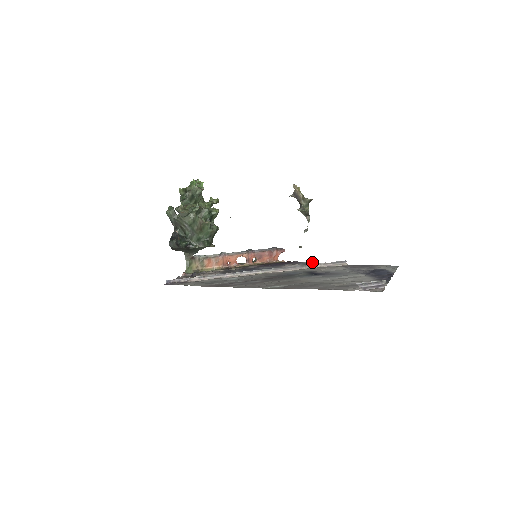
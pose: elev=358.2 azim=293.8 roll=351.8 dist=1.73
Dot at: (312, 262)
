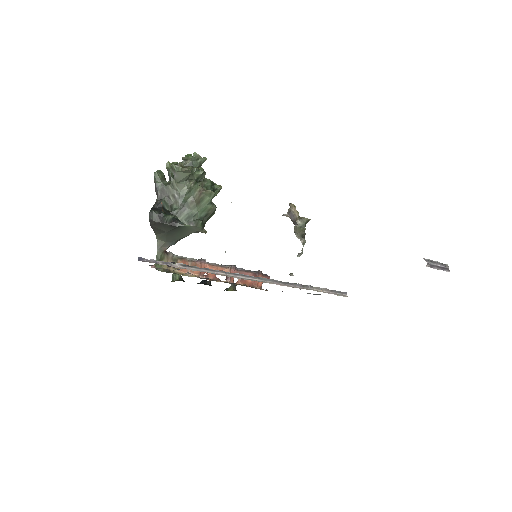
Dot at: occluded
